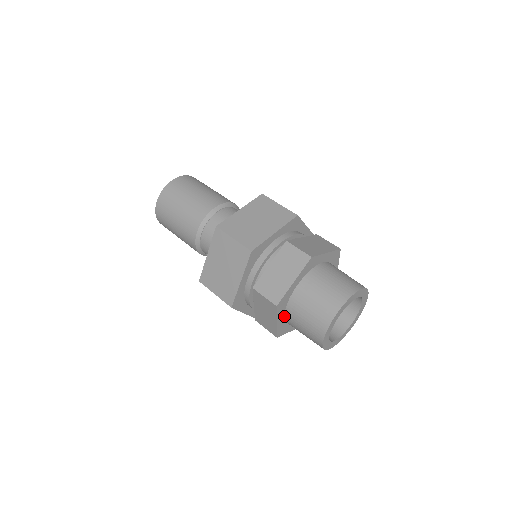
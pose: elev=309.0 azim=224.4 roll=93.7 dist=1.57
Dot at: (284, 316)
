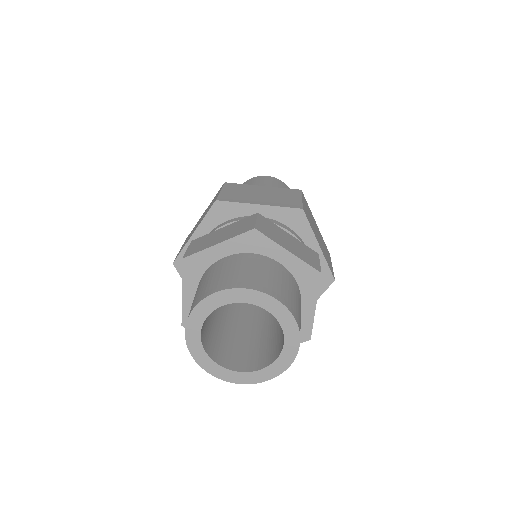
Dot at: occluded
